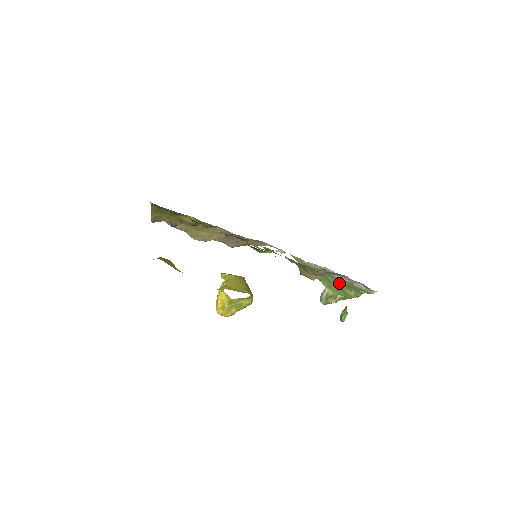
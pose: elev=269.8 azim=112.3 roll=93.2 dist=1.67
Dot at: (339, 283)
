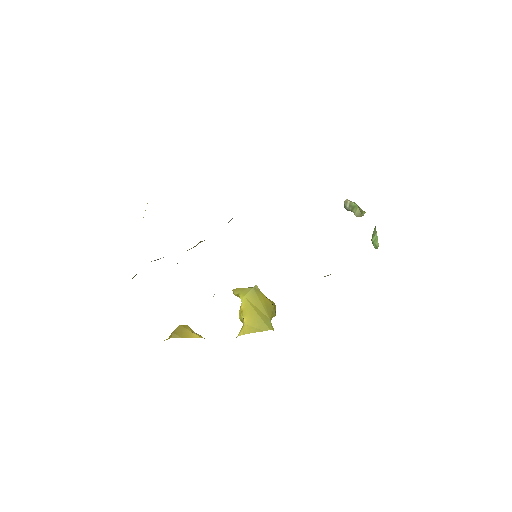
Dot at: occluded
